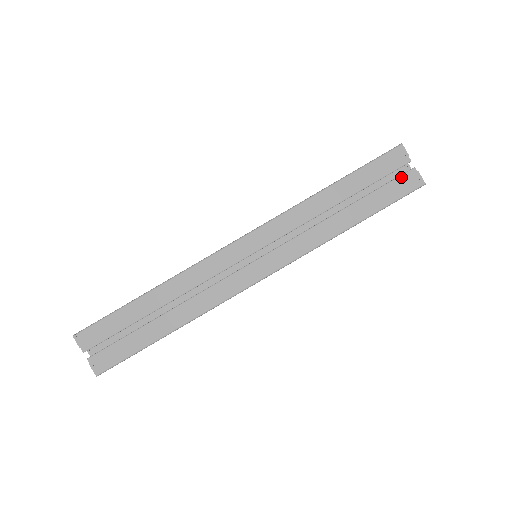
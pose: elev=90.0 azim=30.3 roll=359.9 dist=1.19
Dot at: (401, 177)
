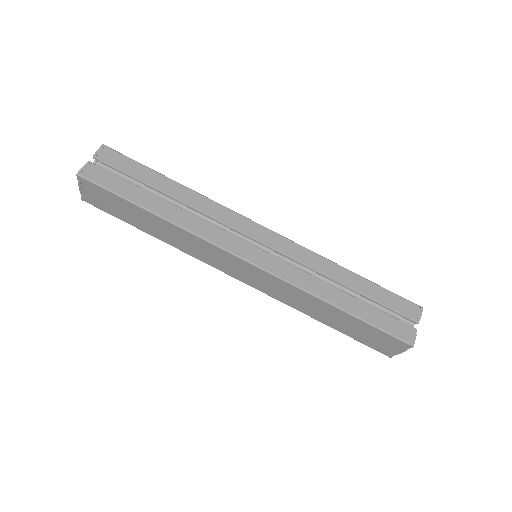
Dot at: (402, 323)
